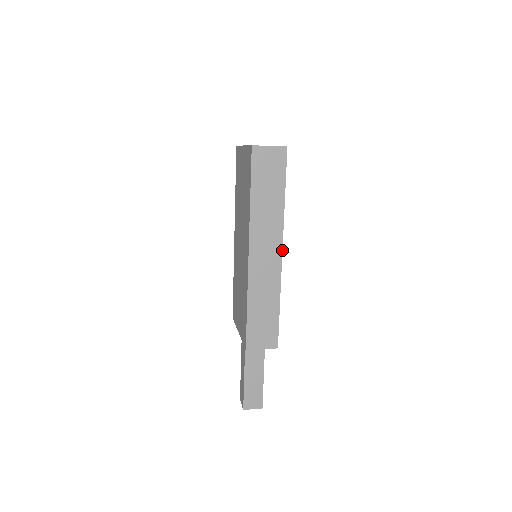
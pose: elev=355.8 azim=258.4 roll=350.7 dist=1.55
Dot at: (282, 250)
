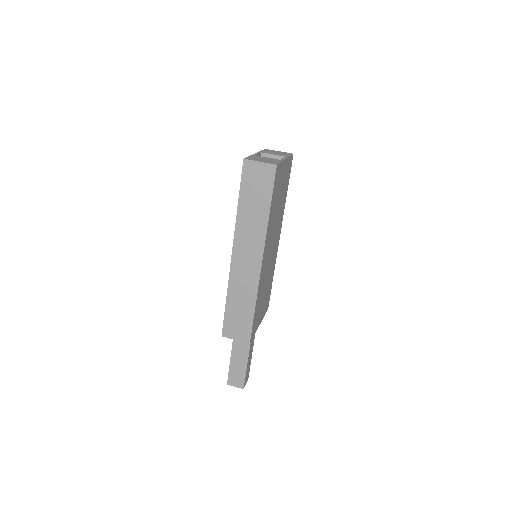
Dot at: (262, 259)
